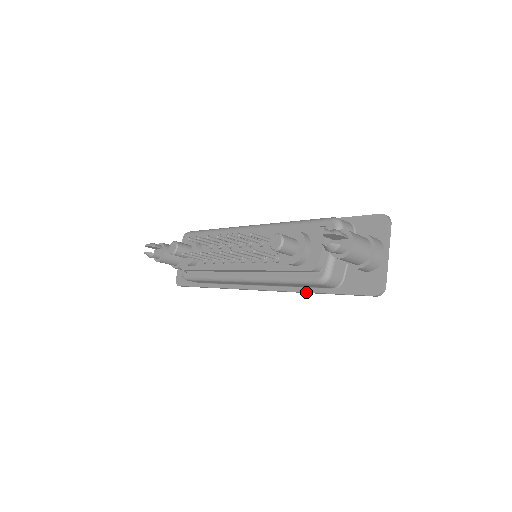
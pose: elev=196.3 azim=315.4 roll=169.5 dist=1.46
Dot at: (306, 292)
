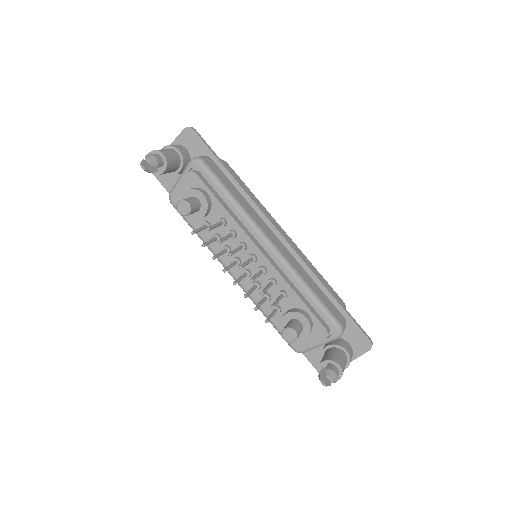
Dot at: occluded
